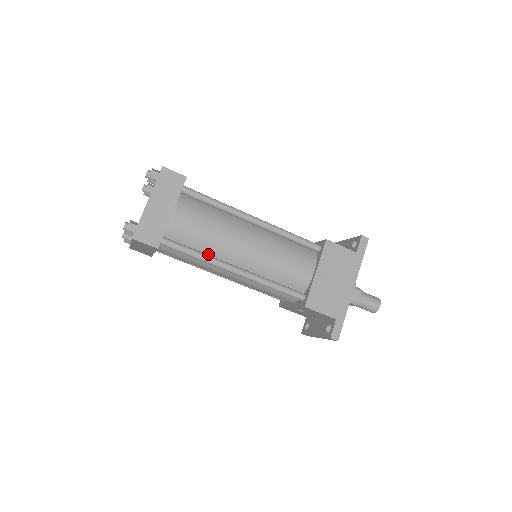
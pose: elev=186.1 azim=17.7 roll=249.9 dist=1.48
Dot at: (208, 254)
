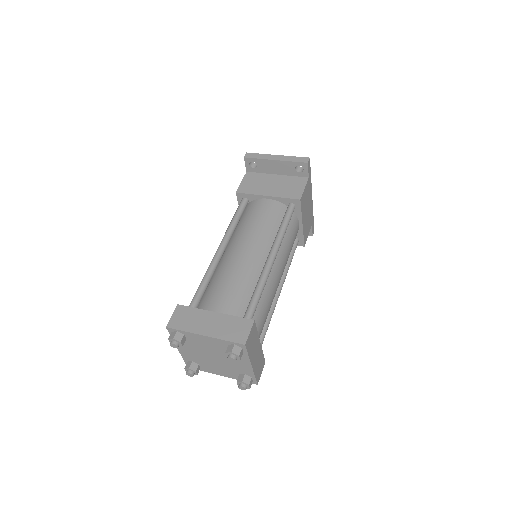
Dot at: occluded
